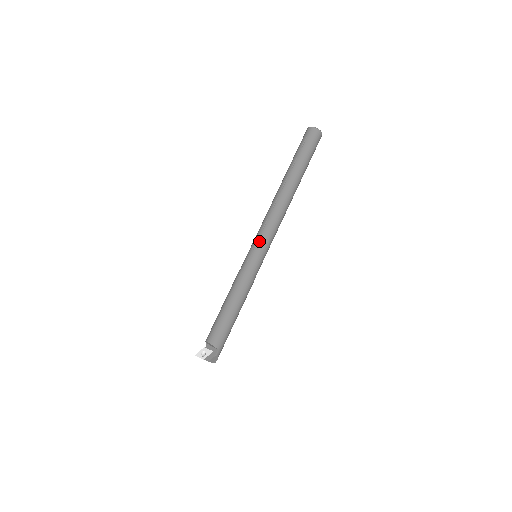
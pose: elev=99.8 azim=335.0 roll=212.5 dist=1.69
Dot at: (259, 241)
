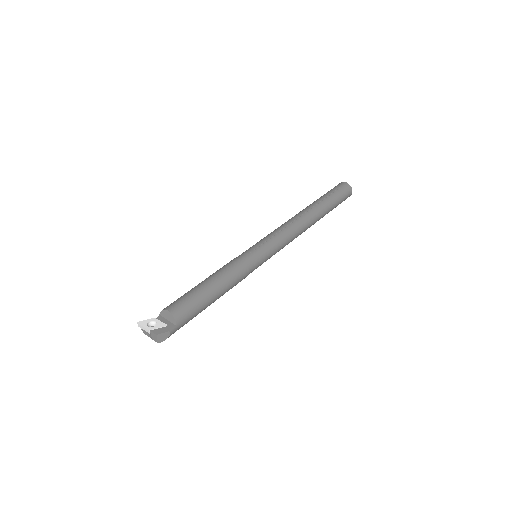
Dot at: (269, 242)
